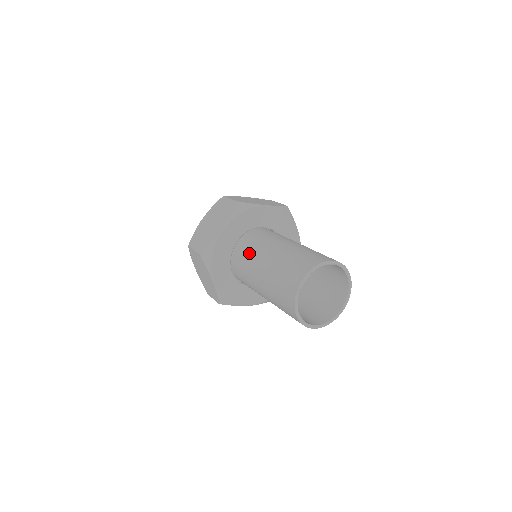
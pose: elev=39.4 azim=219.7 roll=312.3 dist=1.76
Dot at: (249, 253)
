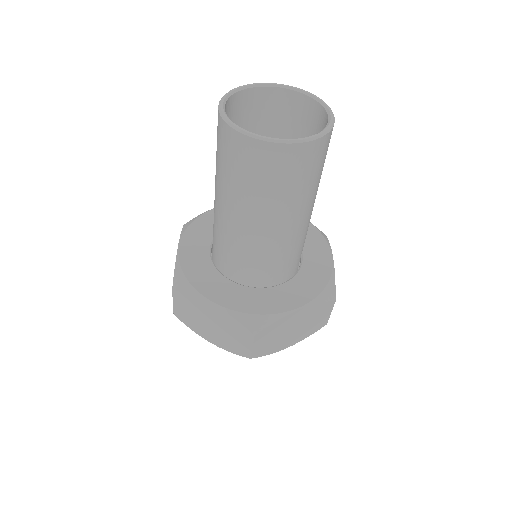
Dot at: (213, 225)
